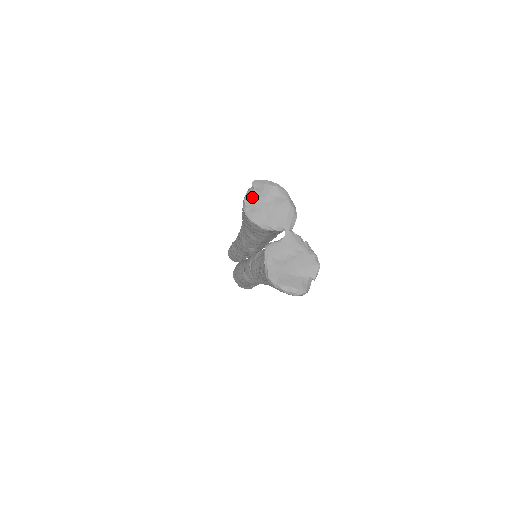
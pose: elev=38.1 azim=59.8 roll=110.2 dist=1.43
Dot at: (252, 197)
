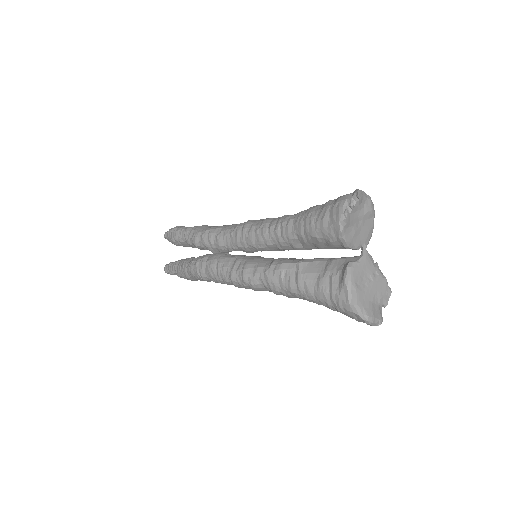
Dot at: (352, 210)
